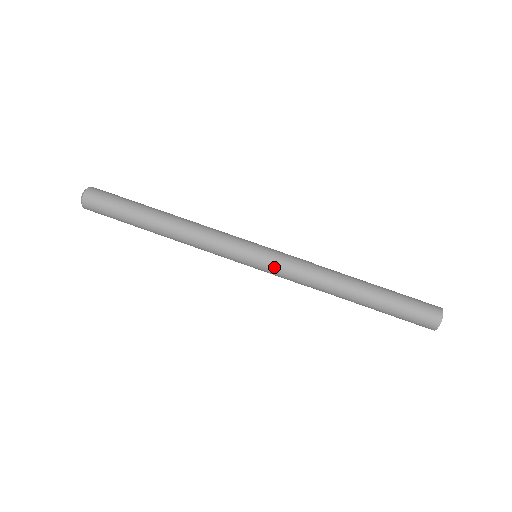
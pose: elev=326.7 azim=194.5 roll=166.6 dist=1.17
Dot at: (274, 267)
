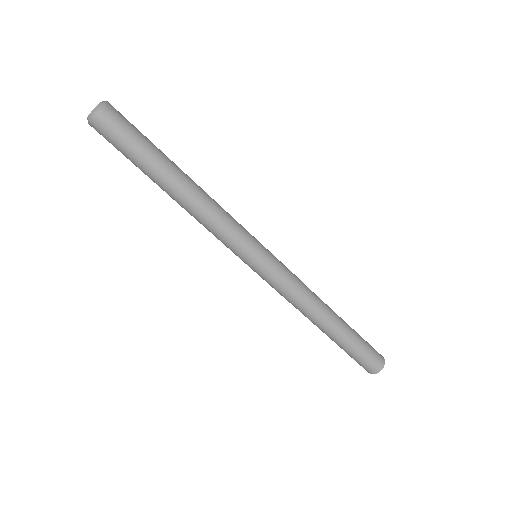
Dot at: (280, 265)
